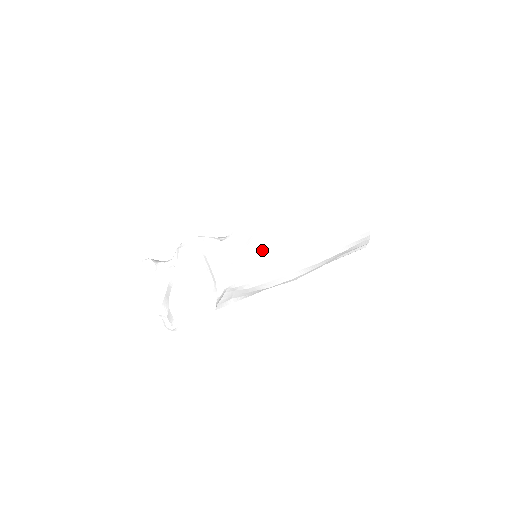
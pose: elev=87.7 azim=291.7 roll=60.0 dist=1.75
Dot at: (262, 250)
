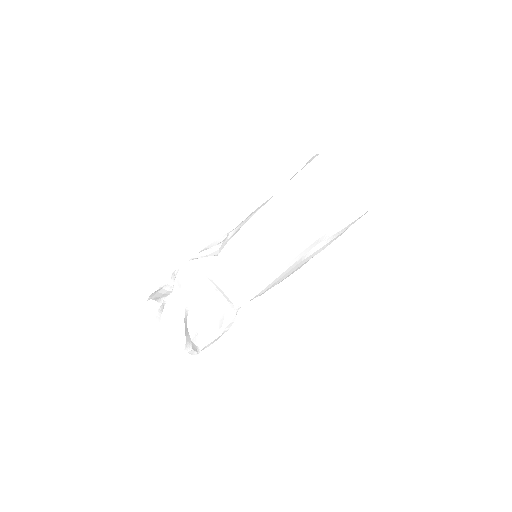
Dot at: (272, 260)
